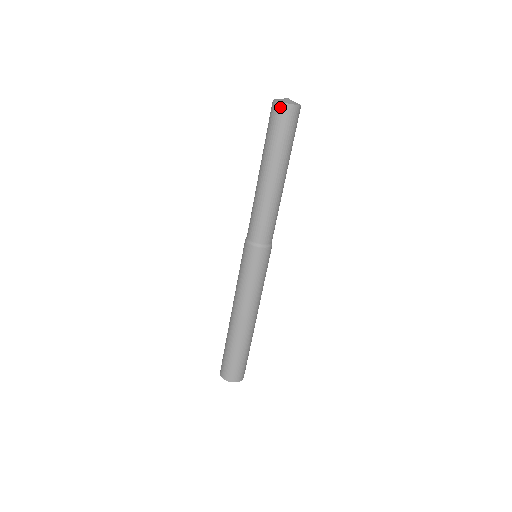
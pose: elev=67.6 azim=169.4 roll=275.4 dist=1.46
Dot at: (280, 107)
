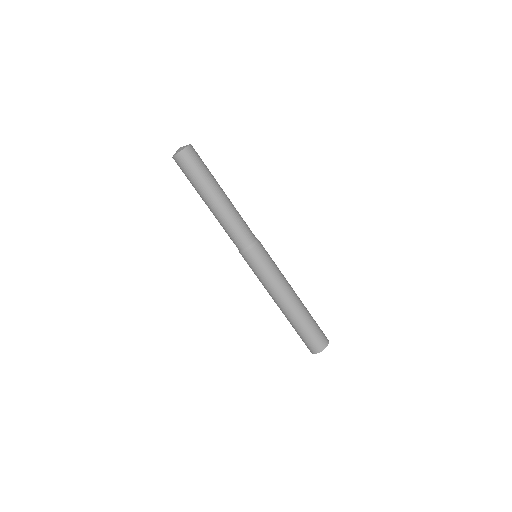
Dot at: occluded
